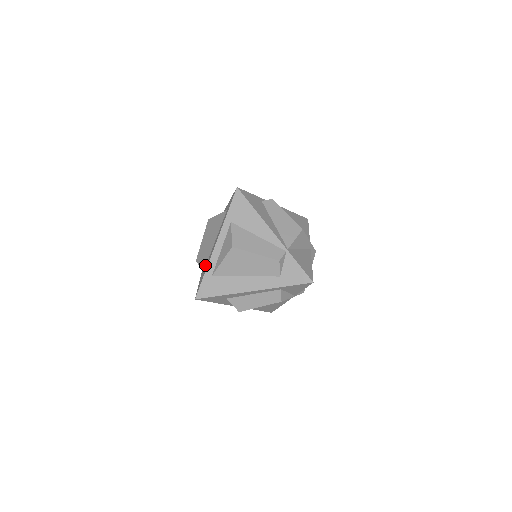
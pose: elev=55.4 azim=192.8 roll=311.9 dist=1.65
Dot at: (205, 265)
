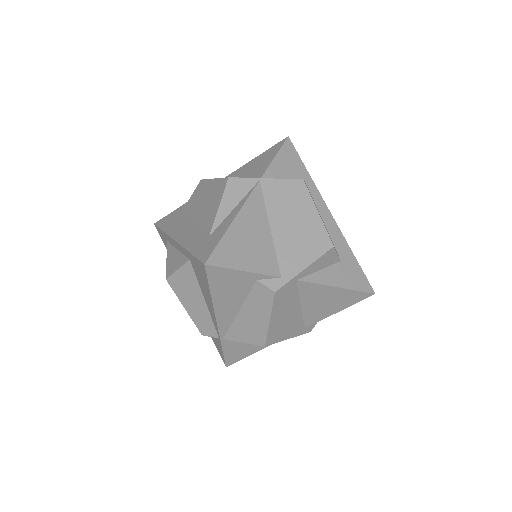
Dot at: (183, 214)
